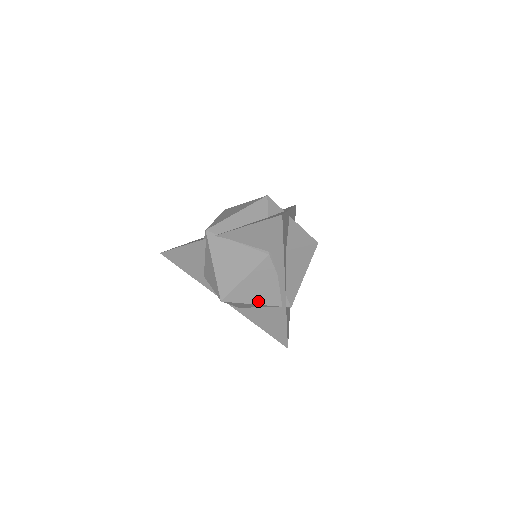
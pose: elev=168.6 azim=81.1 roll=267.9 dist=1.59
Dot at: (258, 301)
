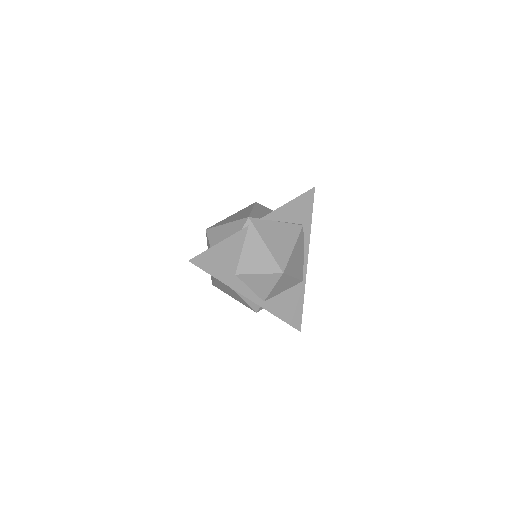
Dot at: (296, 274)
